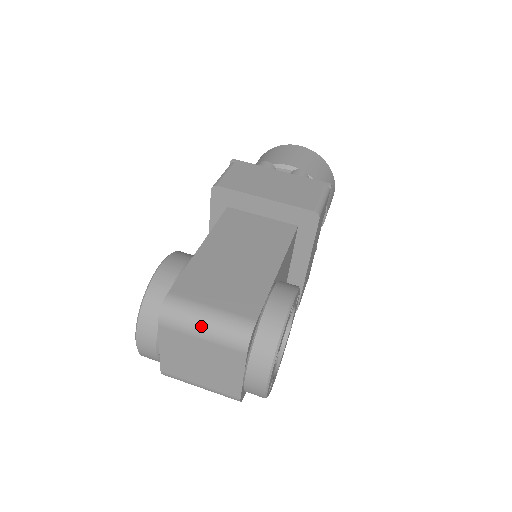
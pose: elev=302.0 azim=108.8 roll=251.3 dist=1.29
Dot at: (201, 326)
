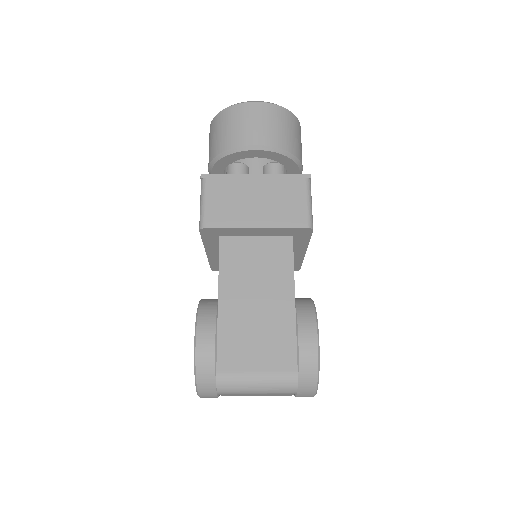
Dot at: (255, 389)
